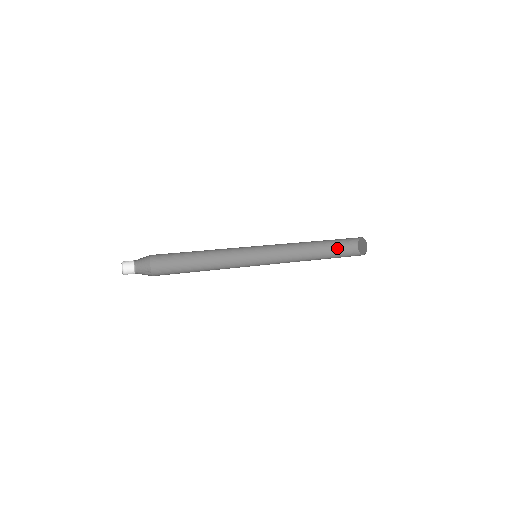
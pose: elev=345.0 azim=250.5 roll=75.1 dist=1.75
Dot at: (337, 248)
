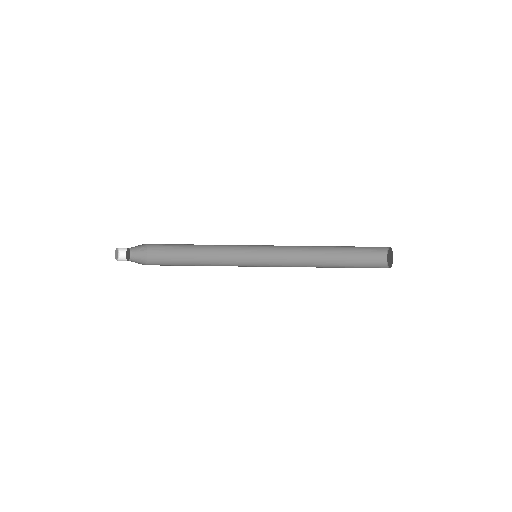
Dot at: (362, 247)
